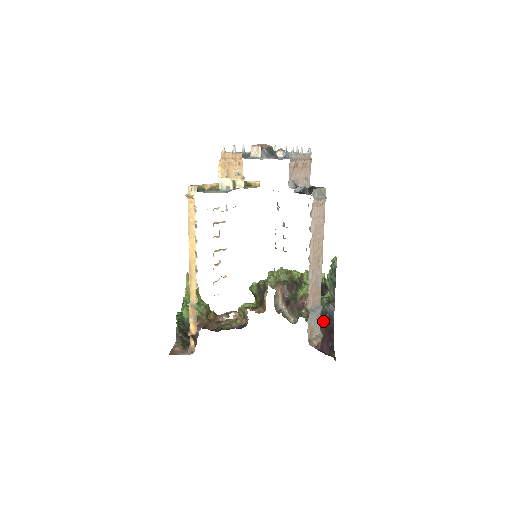
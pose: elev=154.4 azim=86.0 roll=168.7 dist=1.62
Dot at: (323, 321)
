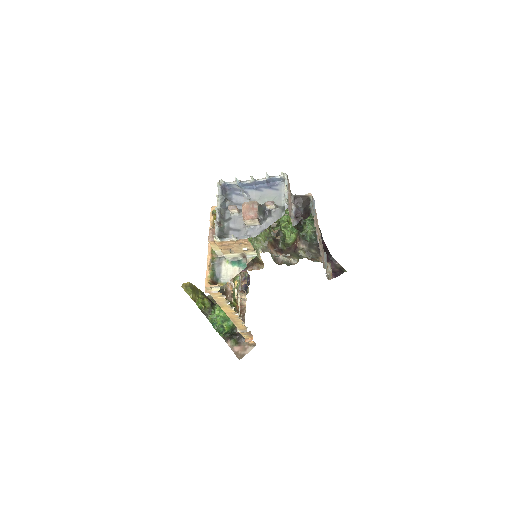
Dot at: (319, 249)
